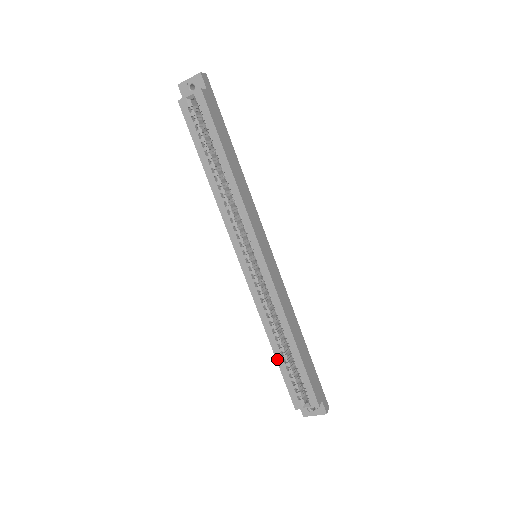
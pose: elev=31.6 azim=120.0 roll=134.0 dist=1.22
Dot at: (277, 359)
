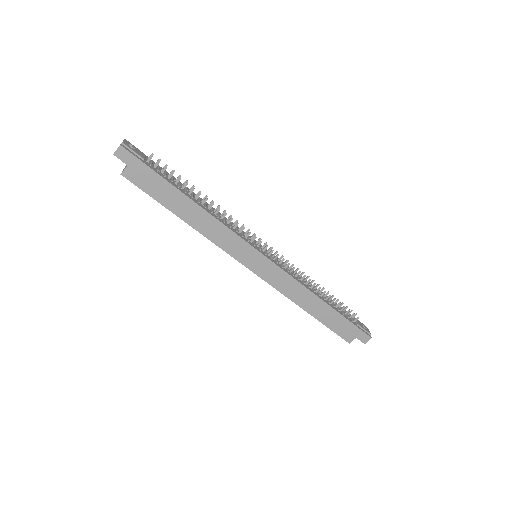
Dot at: occluded
